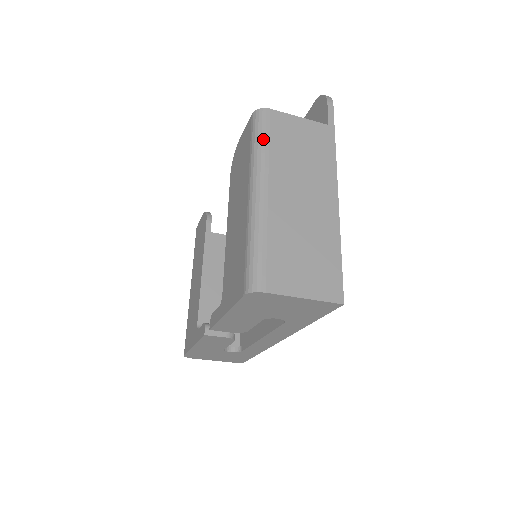
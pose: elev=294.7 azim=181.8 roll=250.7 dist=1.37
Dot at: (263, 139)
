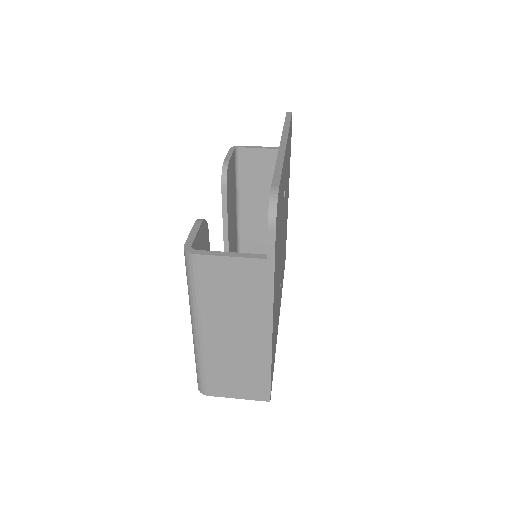
Dot at: (193, 287)
